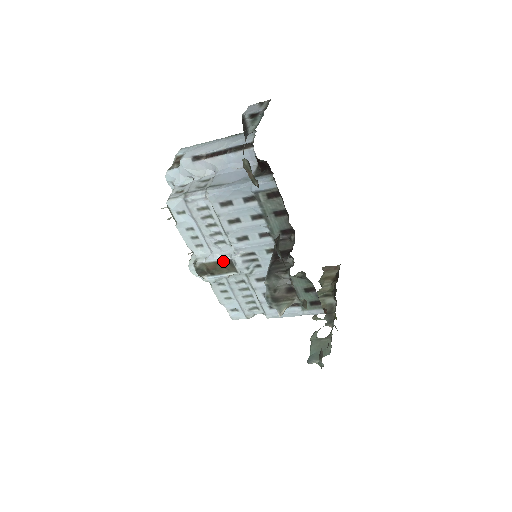
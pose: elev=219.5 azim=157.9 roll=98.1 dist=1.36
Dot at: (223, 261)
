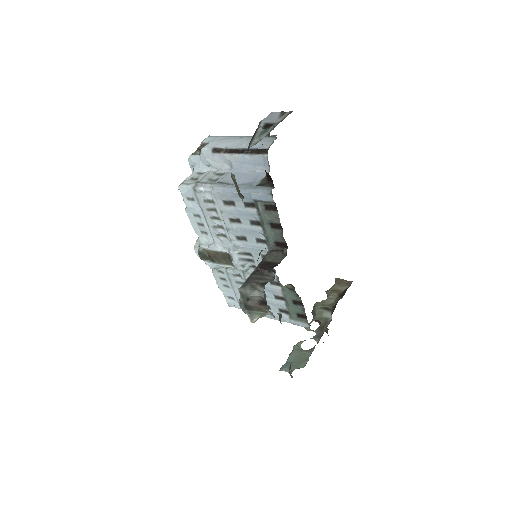
Dot at: (223, 253)
